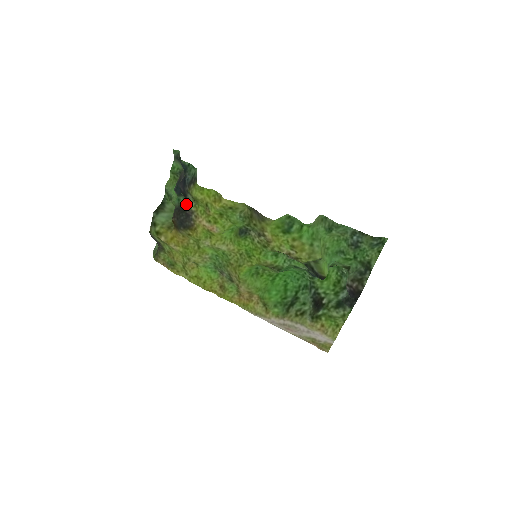
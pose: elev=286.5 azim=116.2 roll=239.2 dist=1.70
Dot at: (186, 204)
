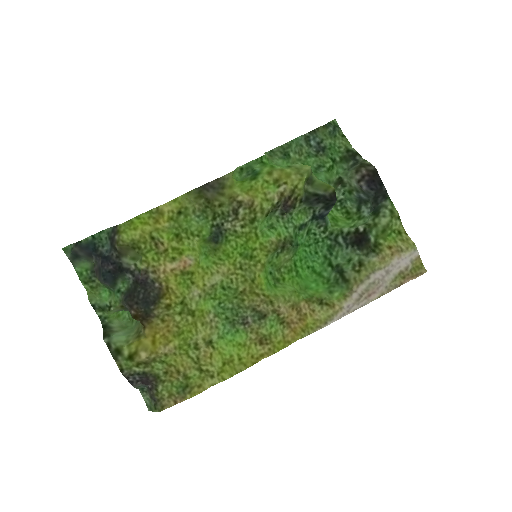
Dot at: (130, 279)
